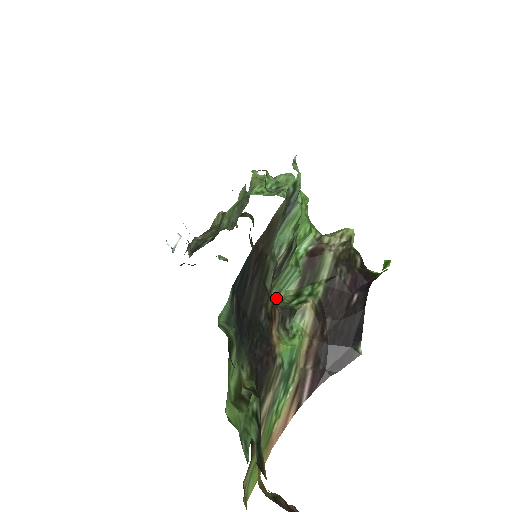
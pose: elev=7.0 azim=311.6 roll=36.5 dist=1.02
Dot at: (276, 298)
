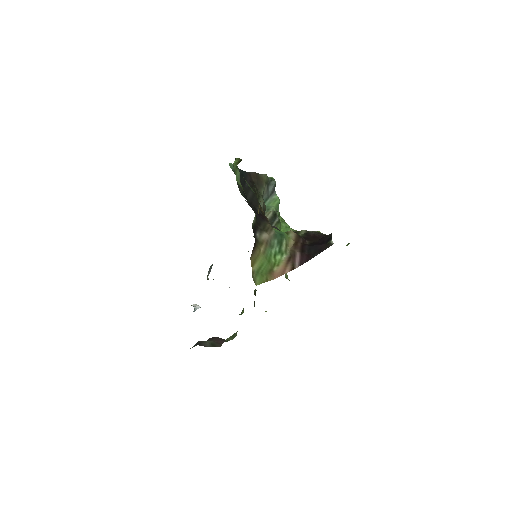
Dot at: occluded
